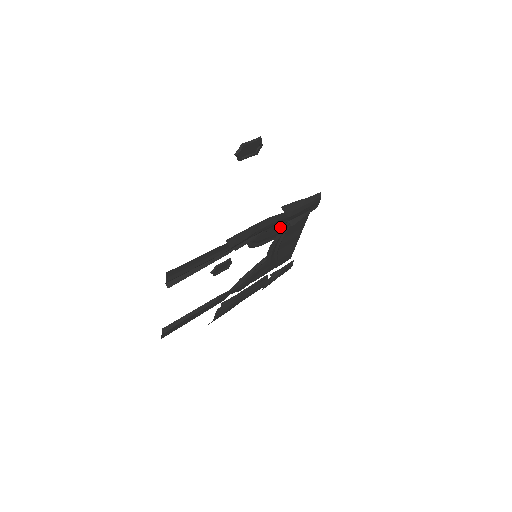
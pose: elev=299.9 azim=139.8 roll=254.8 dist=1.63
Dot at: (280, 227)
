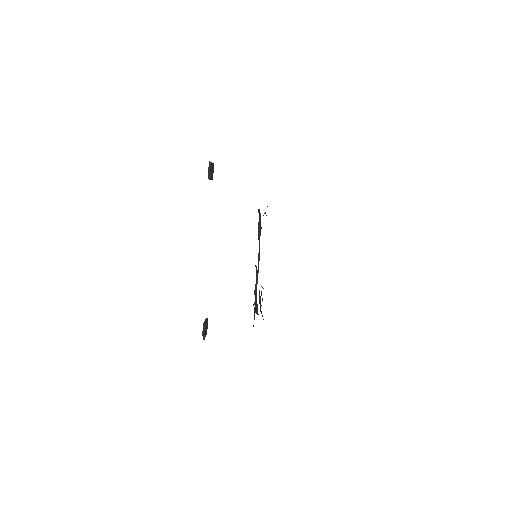
Dot at: occluded
